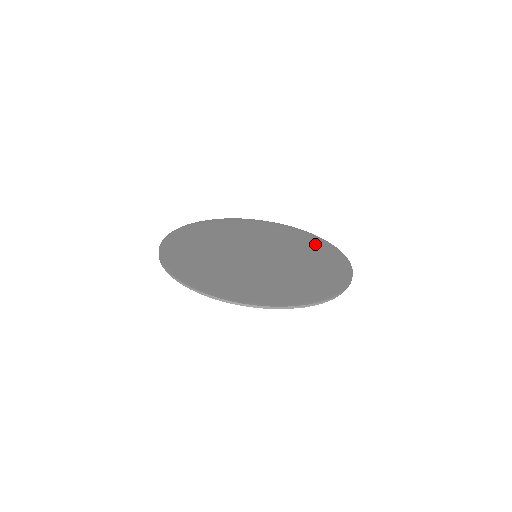
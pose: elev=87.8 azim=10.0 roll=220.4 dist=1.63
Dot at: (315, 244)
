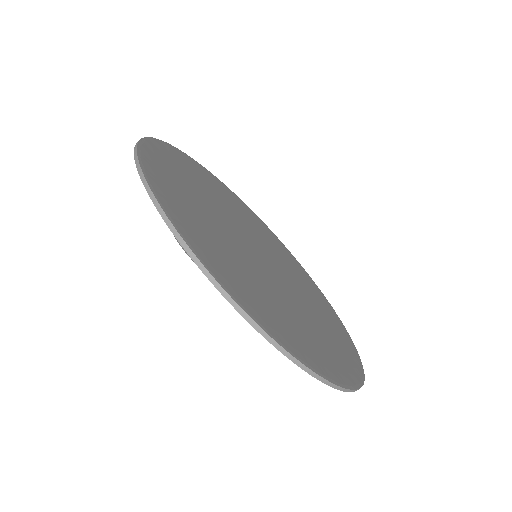
Dot at: (273, 237)
